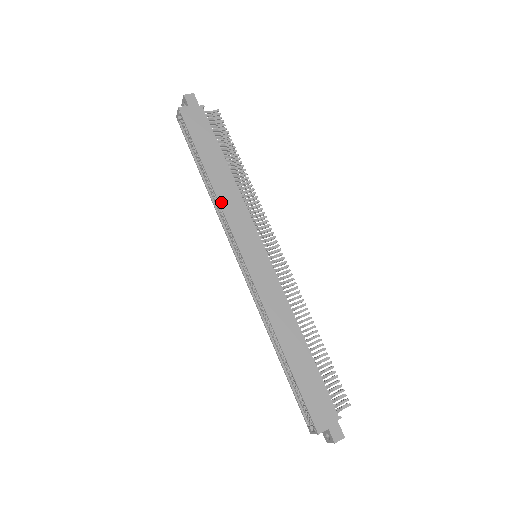
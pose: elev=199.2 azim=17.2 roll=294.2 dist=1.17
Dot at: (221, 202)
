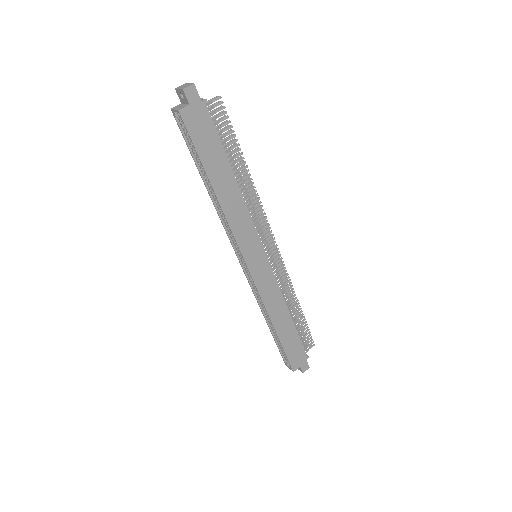
Dot at: (228, 219)
